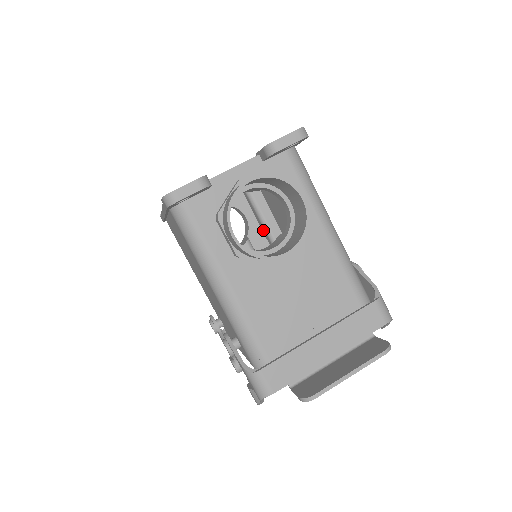
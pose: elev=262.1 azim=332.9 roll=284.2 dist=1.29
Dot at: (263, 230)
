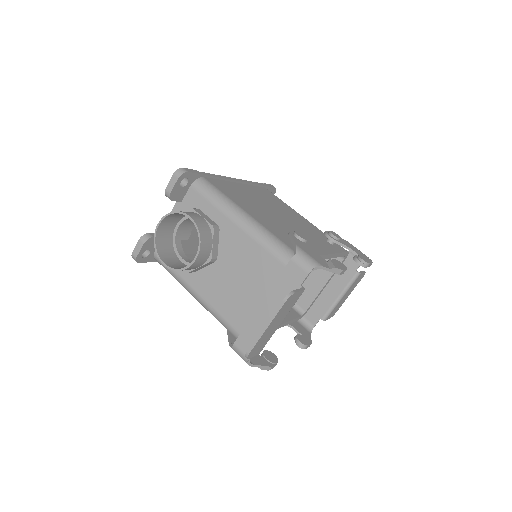
Dot at: occluded
